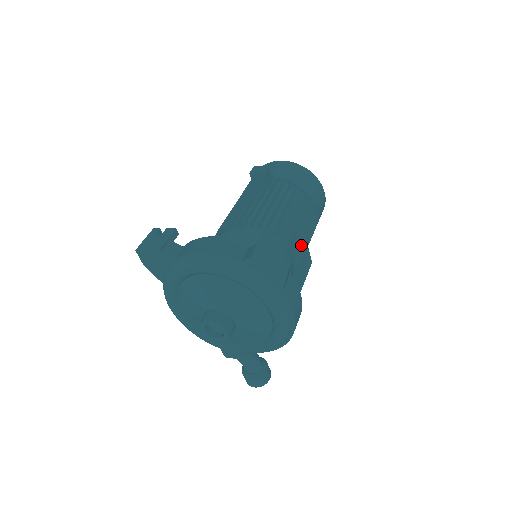
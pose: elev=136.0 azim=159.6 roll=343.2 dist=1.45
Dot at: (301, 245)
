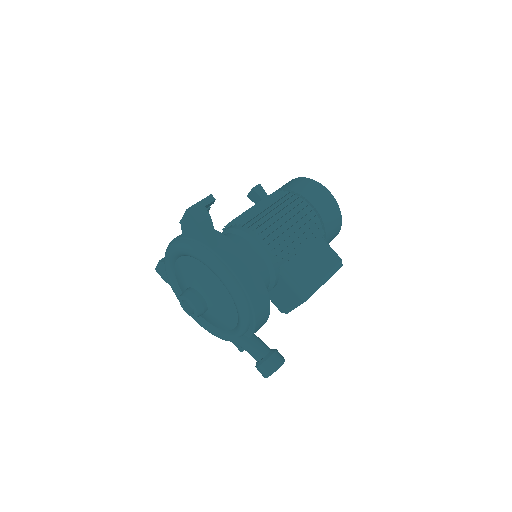
Dot at: (284, 231)
